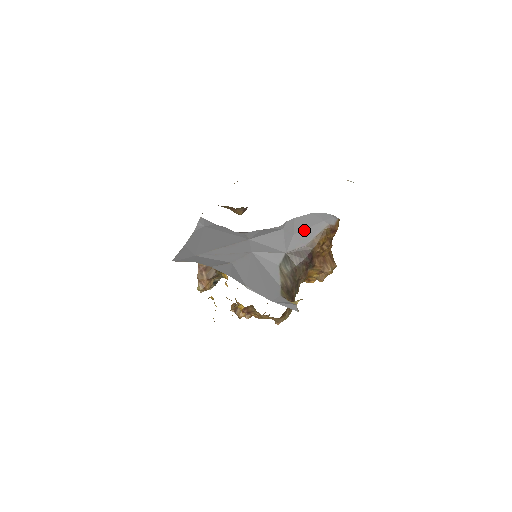
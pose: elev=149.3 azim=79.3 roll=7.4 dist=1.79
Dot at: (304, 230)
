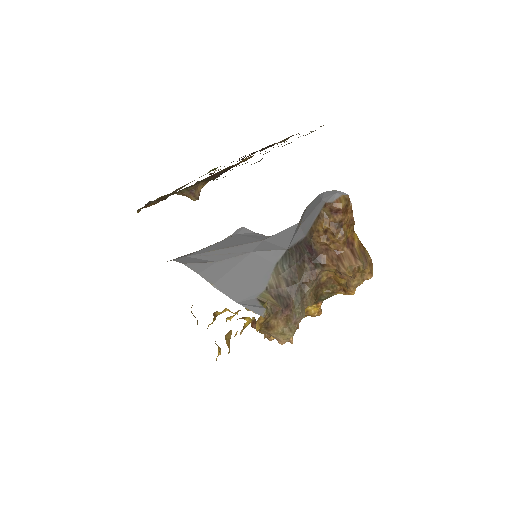
Dot at: (307, 217)
